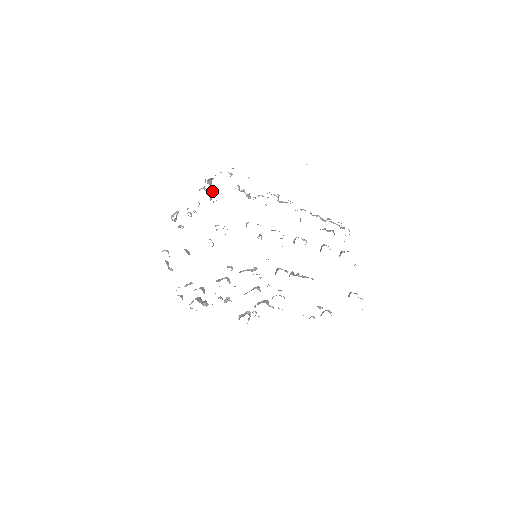
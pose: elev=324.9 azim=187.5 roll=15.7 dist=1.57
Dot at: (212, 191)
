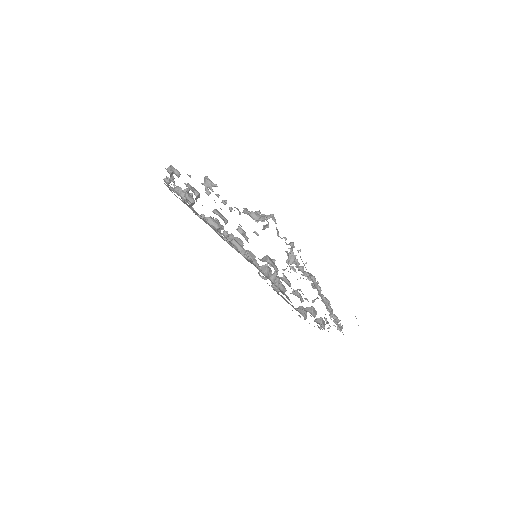
Dot at: occluded
